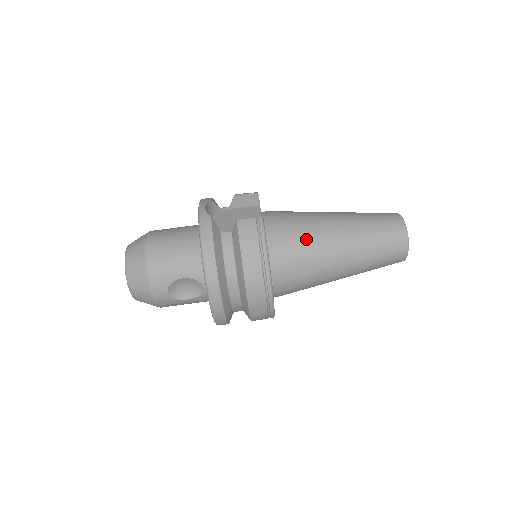
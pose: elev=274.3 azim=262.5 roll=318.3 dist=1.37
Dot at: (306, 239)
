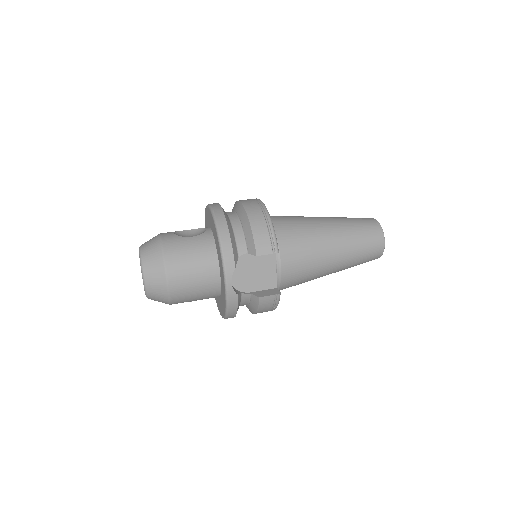
Dot at: occluded
